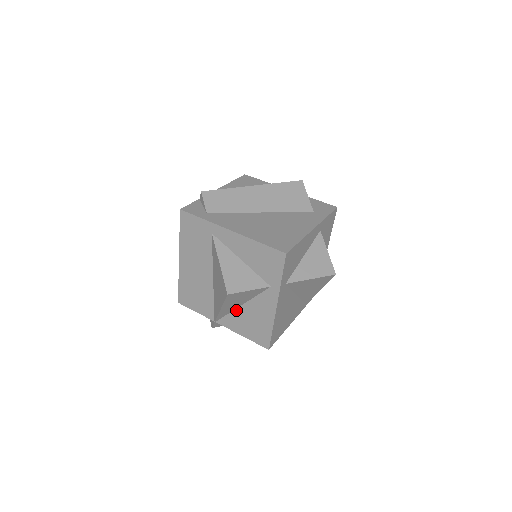
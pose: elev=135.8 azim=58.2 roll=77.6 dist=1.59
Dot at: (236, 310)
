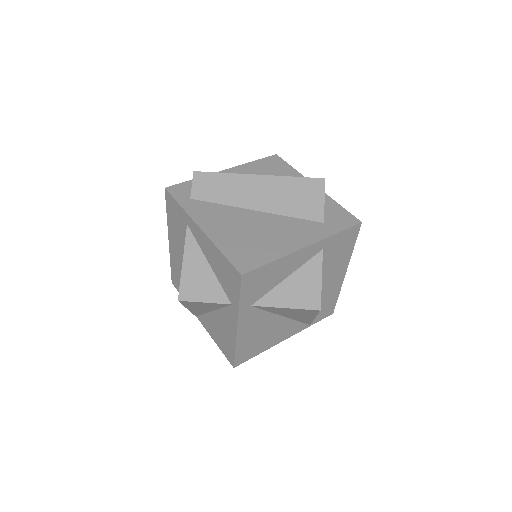
Dot at: (209, 313)
